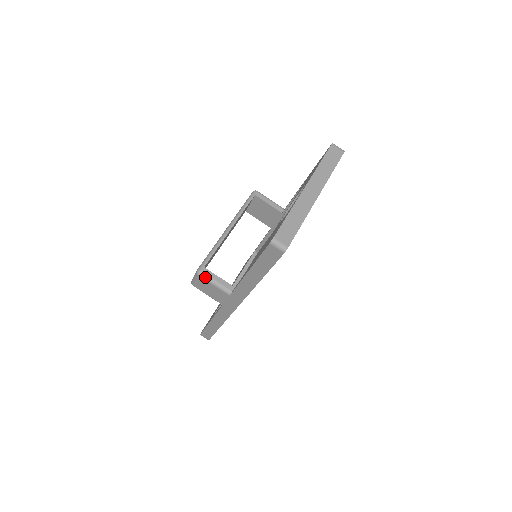
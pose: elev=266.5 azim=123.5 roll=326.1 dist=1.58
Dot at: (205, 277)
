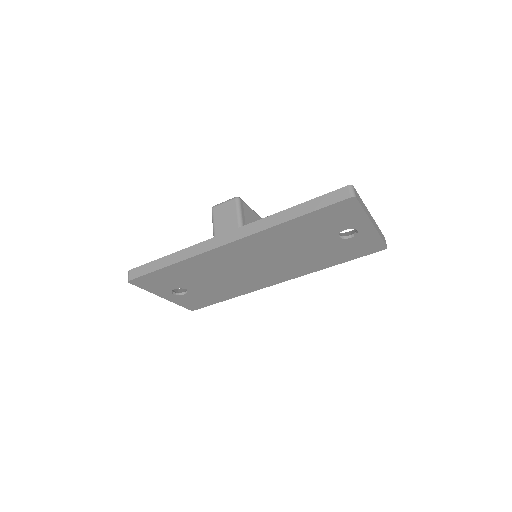
Dot at: (238, 203)
